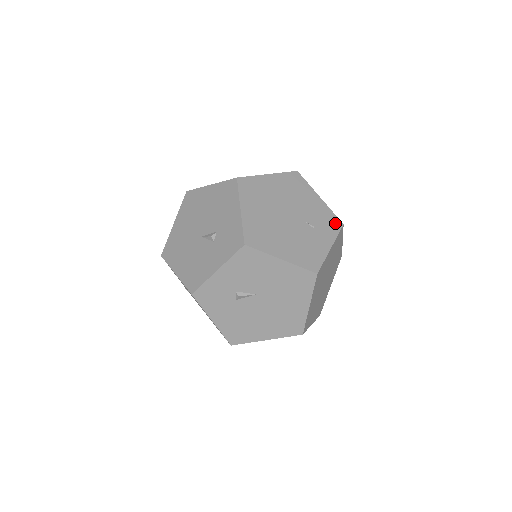
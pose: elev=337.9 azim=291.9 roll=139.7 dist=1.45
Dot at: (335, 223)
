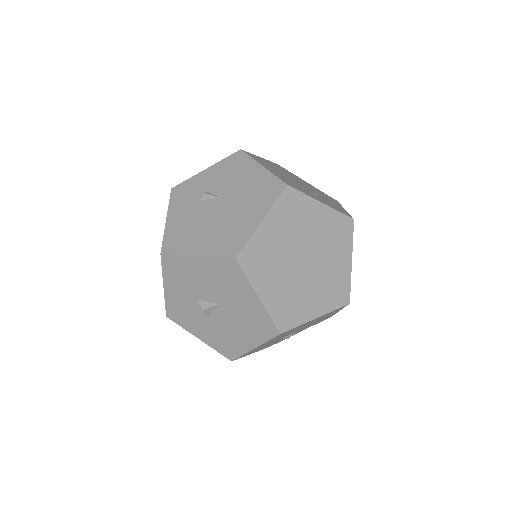
Dot at: (345, 213)
